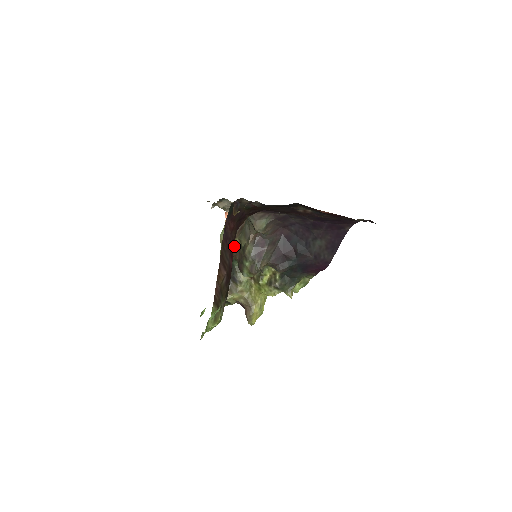
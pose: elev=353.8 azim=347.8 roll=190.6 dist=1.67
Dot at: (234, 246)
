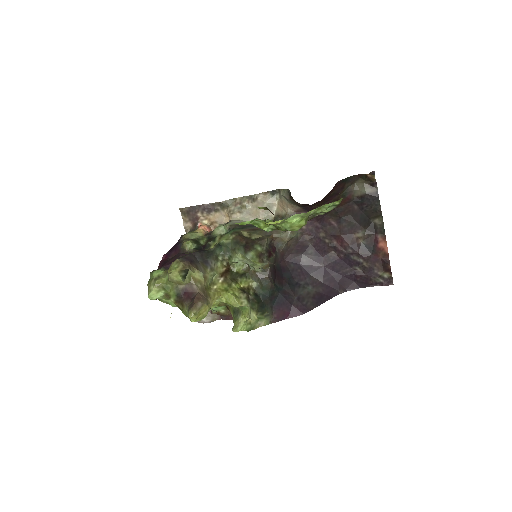
Dot at: (240, 234)
